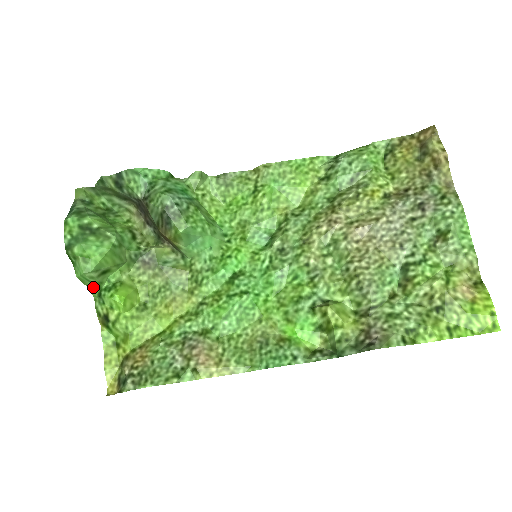
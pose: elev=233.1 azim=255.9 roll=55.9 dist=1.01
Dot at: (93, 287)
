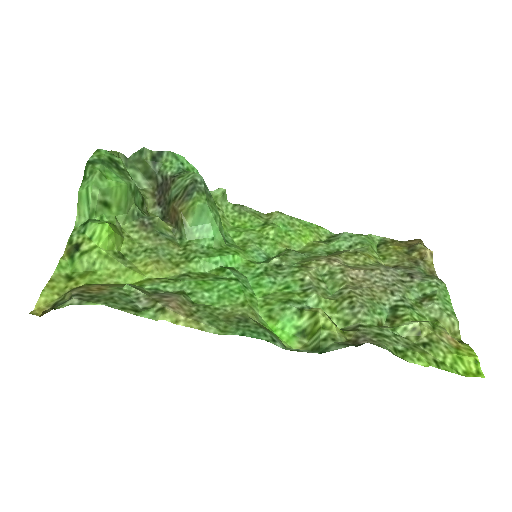
Dot at: (83, 214)
